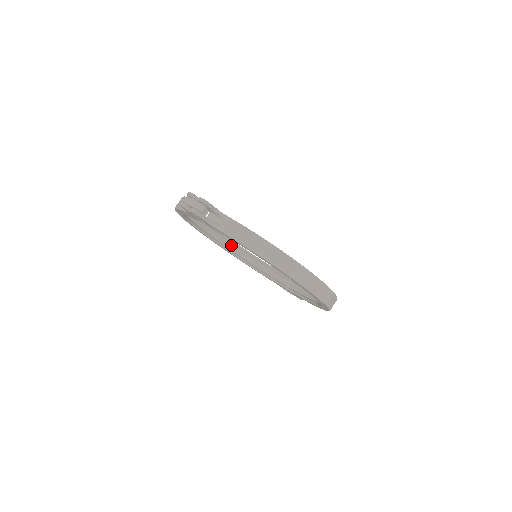
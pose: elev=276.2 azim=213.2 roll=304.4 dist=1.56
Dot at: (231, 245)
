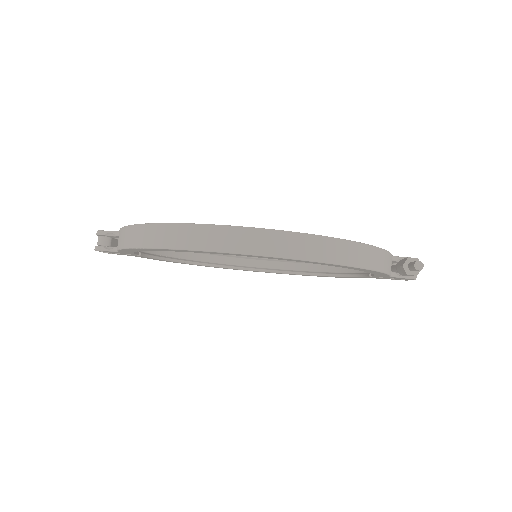
Dot at: (308, 265)
